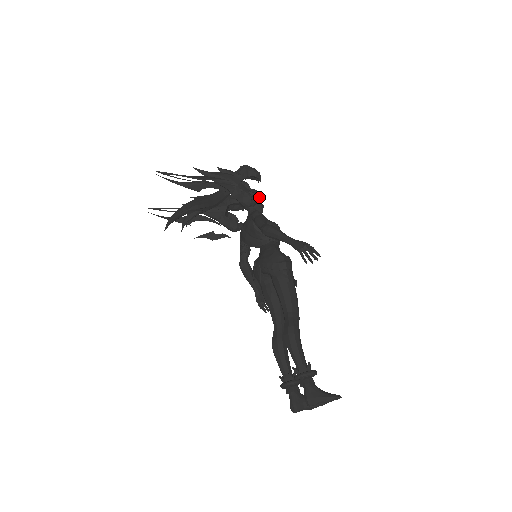
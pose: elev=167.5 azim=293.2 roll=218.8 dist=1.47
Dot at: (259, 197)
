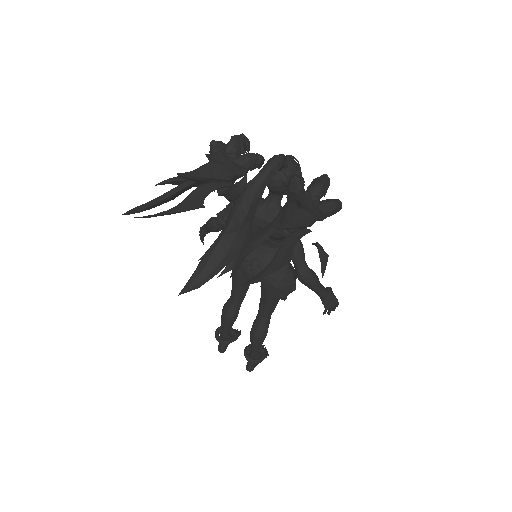
Dot at: occluded
